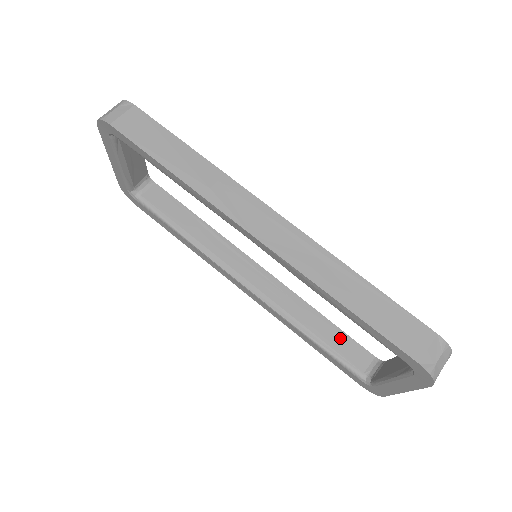
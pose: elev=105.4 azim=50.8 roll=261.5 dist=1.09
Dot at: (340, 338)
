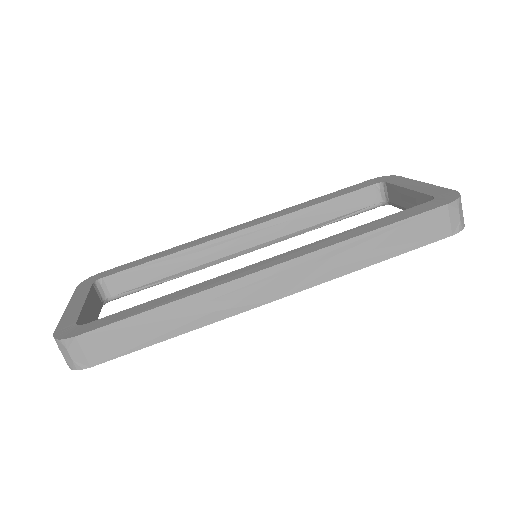
Dot at: (343, 203)
